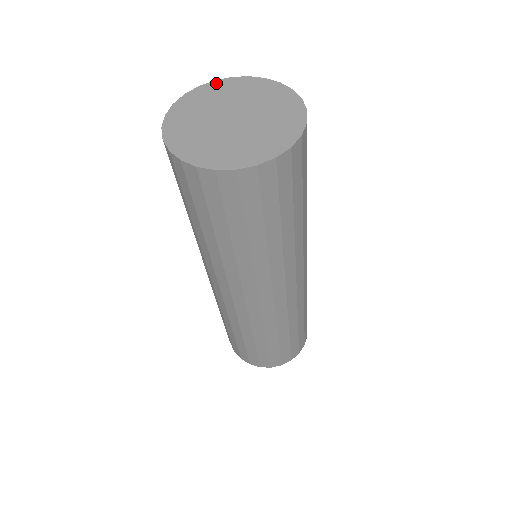
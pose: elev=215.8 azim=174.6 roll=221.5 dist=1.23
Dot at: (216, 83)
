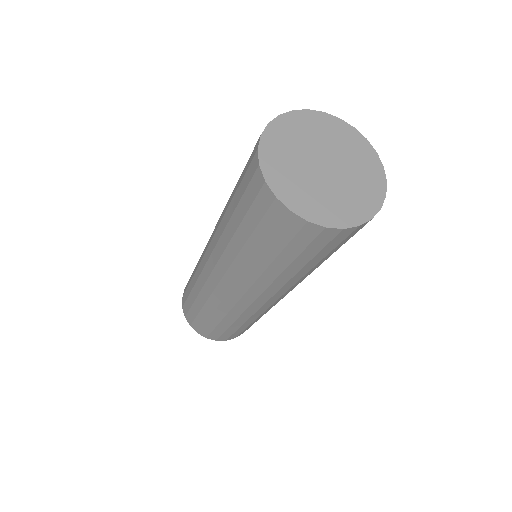
Dot at: (267, 137)
